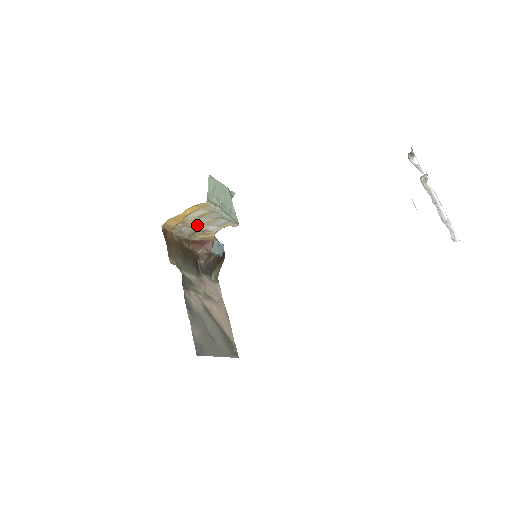
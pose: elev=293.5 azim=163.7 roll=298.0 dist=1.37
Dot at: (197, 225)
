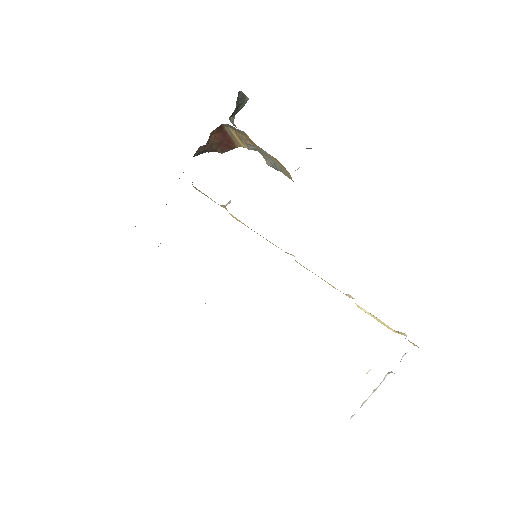
Dot at: occluded
